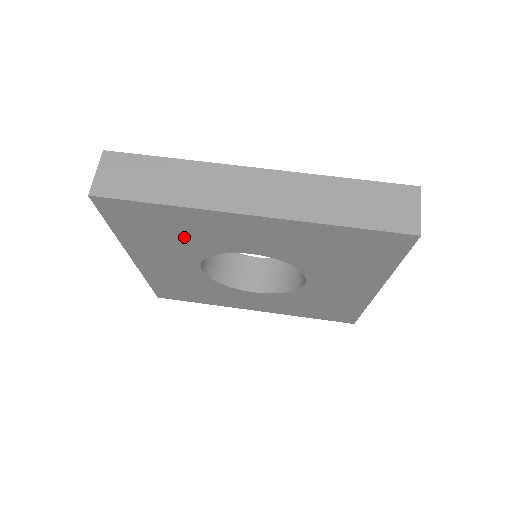
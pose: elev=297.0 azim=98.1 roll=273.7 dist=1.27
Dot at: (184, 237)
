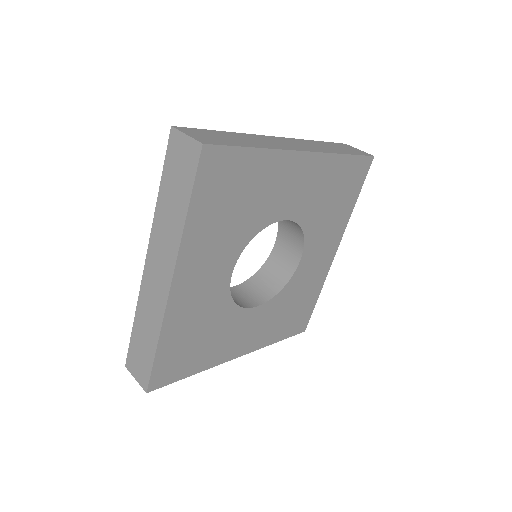
Dot at: (247, 207)
